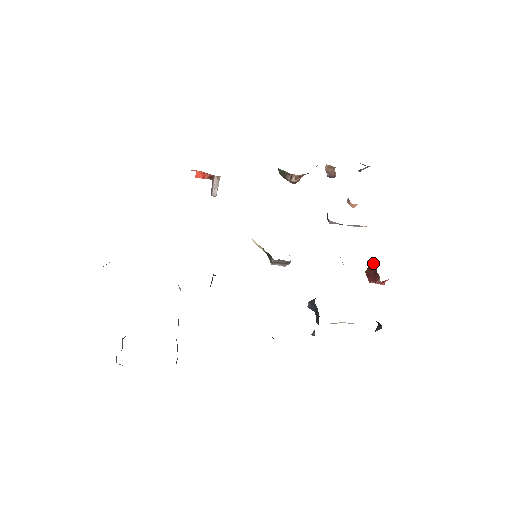
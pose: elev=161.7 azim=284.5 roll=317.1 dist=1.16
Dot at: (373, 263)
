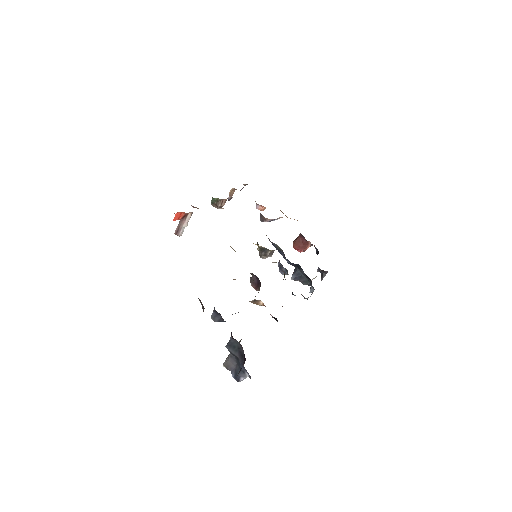
Dot at: (298, 238)
